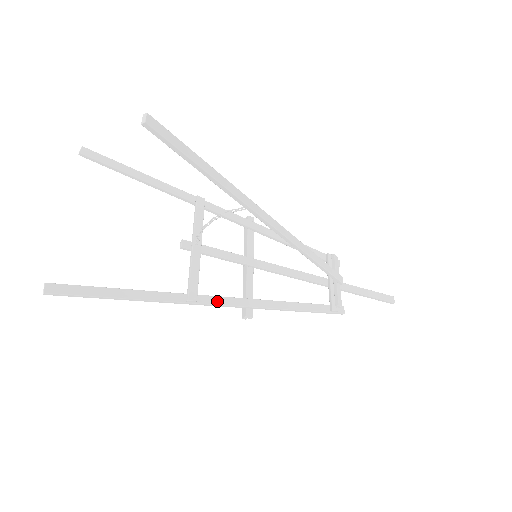
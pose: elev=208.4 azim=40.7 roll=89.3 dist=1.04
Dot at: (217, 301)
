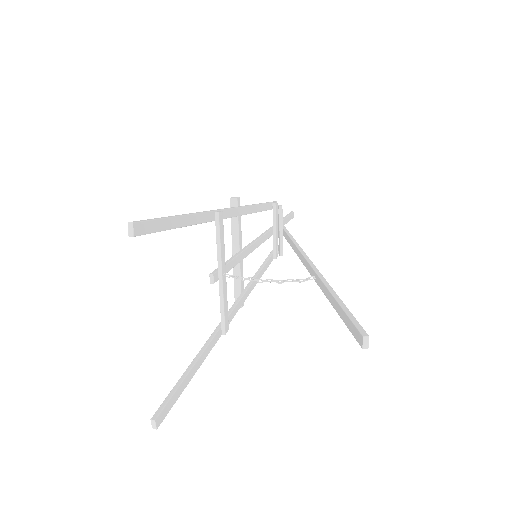
Dot at: (233, 314)
